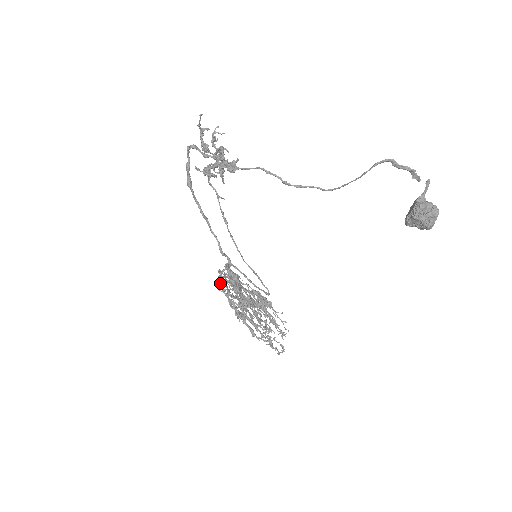
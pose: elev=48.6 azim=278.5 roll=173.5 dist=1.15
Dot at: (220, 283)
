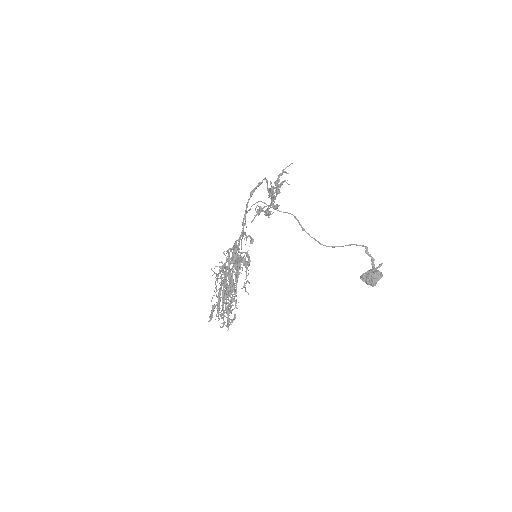
Dot at: (229, 249)
